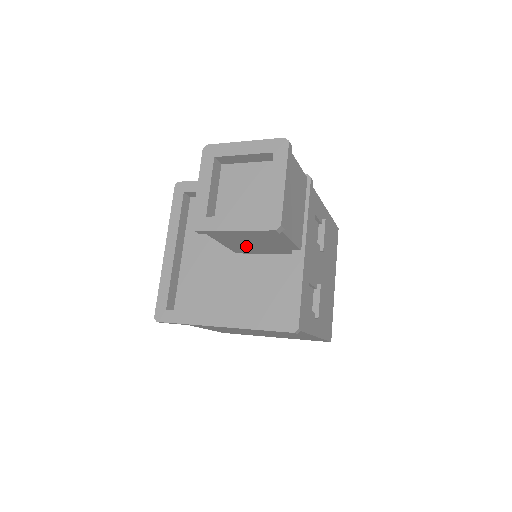
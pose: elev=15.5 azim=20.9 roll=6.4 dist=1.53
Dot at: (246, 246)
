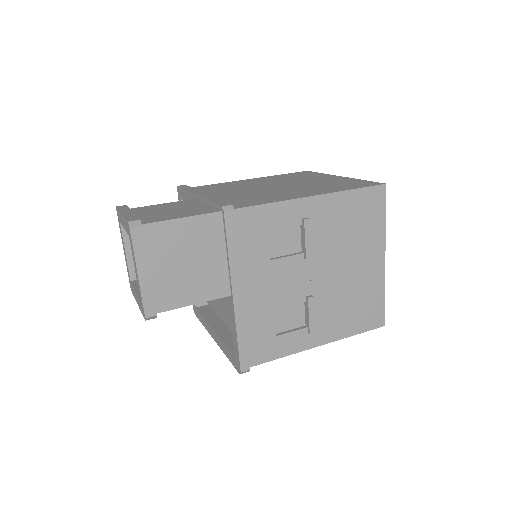
Dot at: occluded
